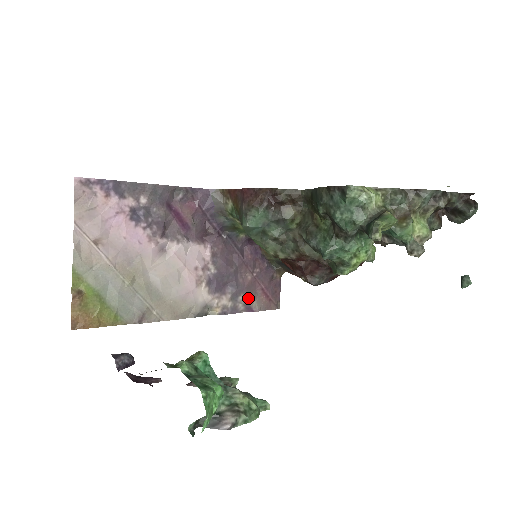
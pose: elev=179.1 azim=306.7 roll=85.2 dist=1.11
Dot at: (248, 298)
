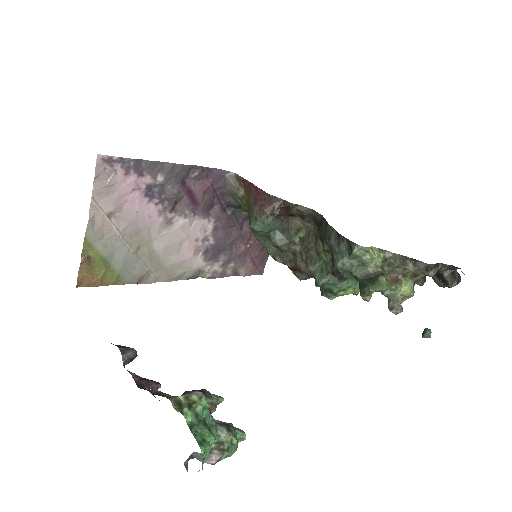
Dot at: (237, 265)
